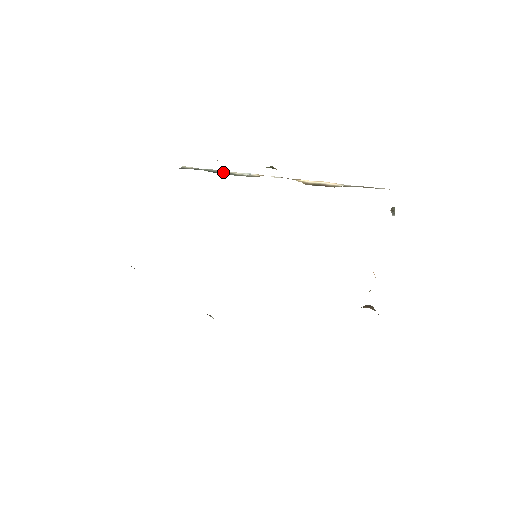
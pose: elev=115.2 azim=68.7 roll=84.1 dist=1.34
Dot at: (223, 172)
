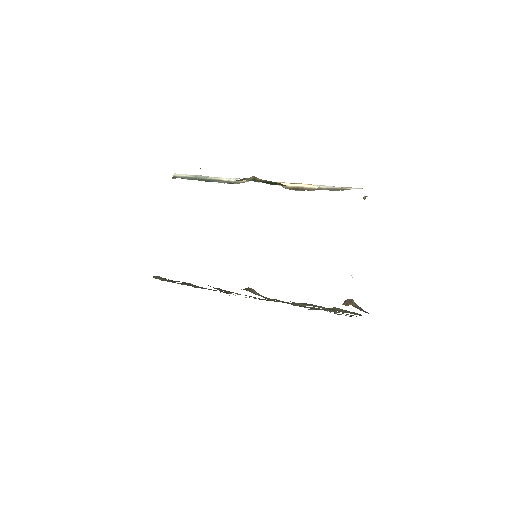
Dot at: (212, 179)
